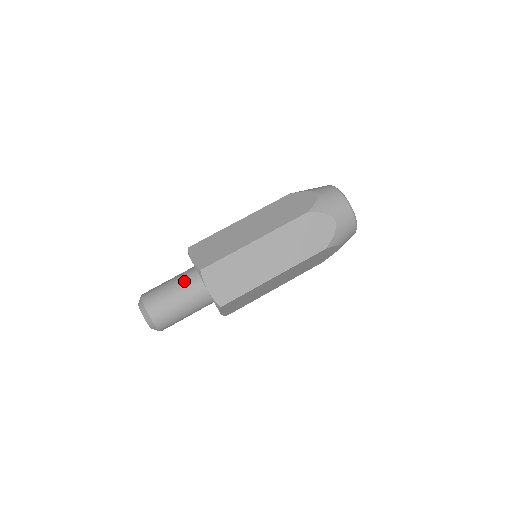
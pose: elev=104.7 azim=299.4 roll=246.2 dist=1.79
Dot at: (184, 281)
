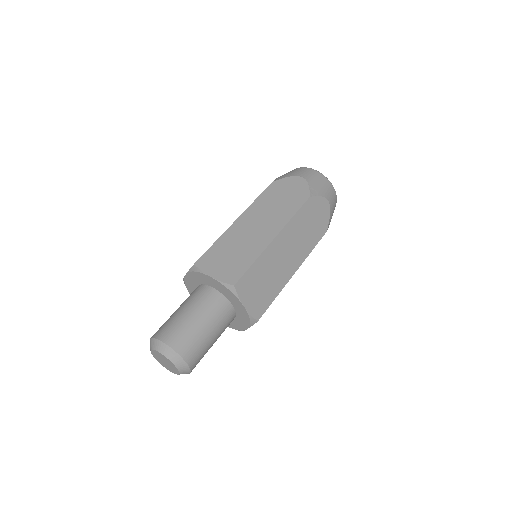
Dot at: (188, 297)
